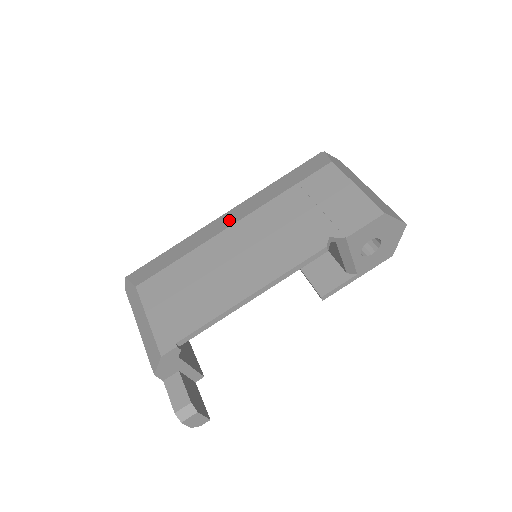
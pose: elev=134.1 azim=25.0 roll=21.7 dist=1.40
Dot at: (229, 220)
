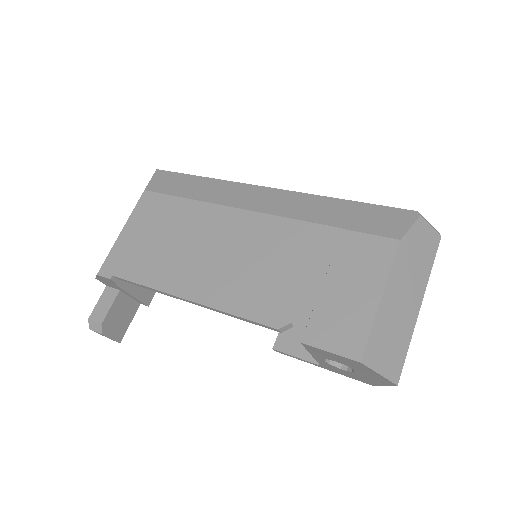
Dot at: (258, 201)
